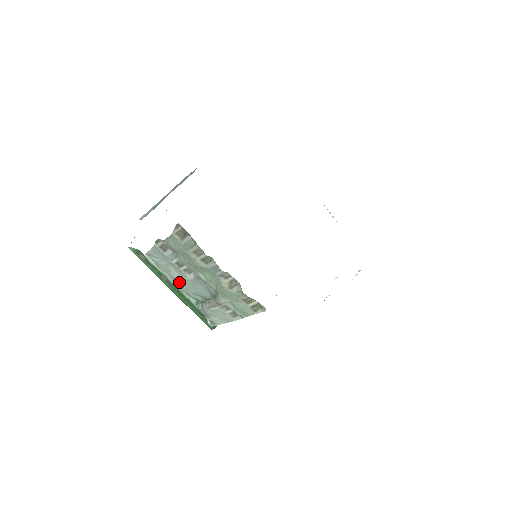
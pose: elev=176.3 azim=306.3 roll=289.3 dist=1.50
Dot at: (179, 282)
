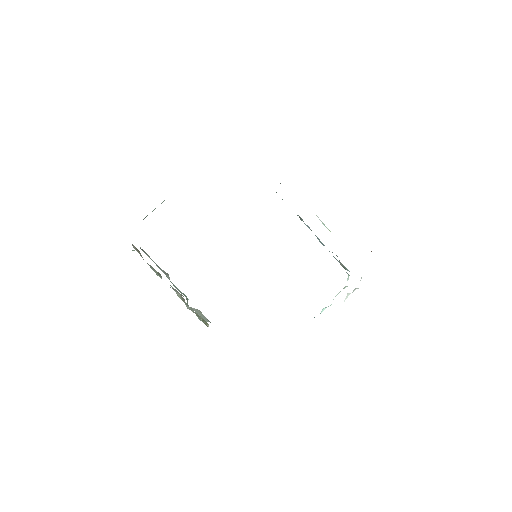
Dot at: occluded
